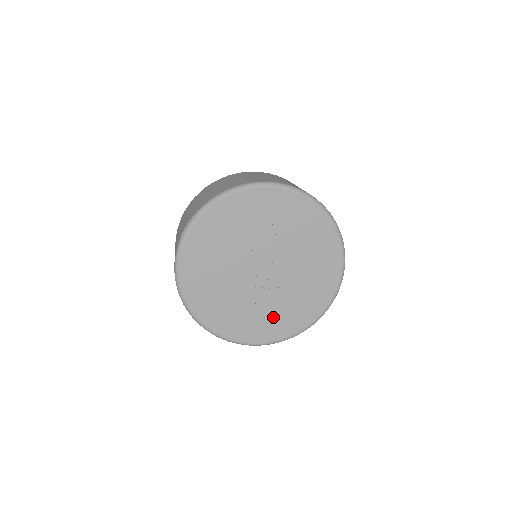
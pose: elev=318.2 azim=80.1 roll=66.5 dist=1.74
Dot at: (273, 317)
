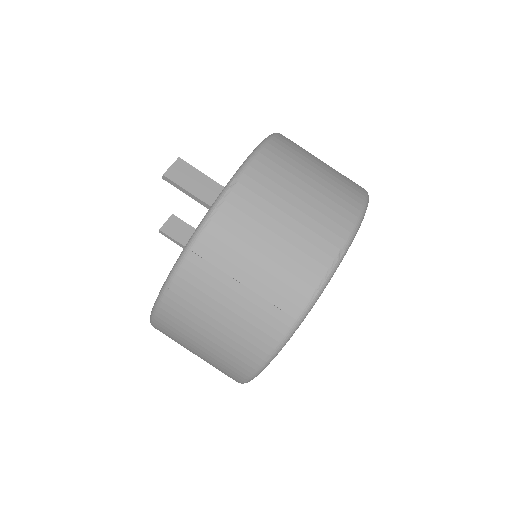
Dot at: occluded
